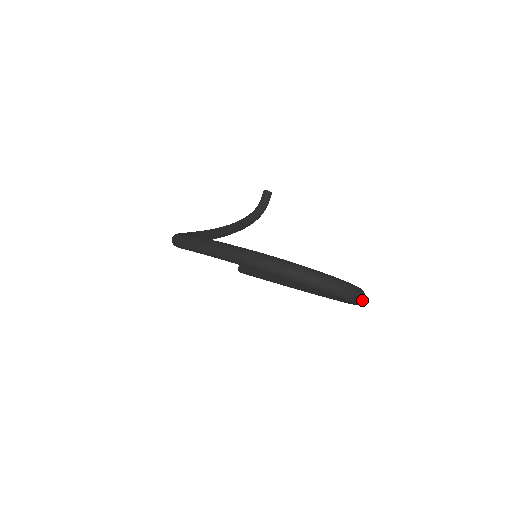
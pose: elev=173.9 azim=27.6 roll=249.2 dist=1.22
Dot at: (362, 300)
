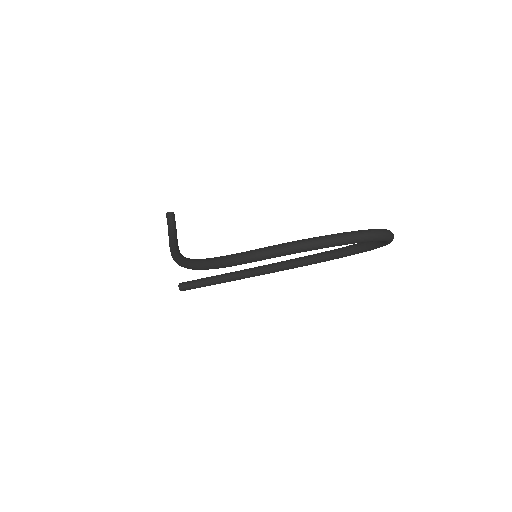
Dot at: occluded
